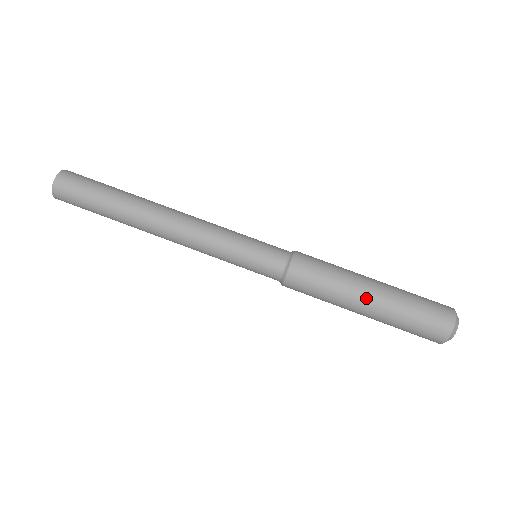
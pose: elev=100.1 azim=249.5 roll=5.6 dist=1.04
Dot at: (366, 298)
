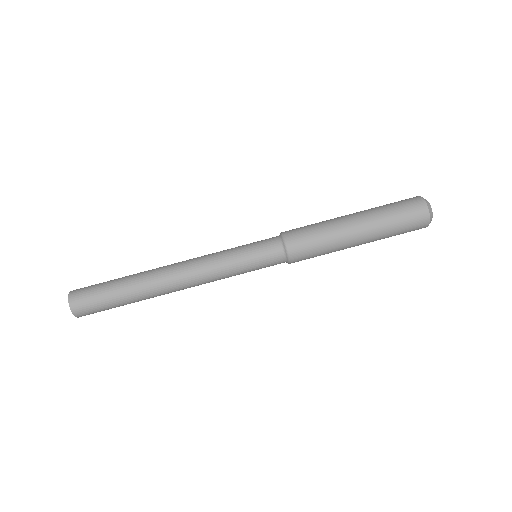
Dot at: (351, 219)
